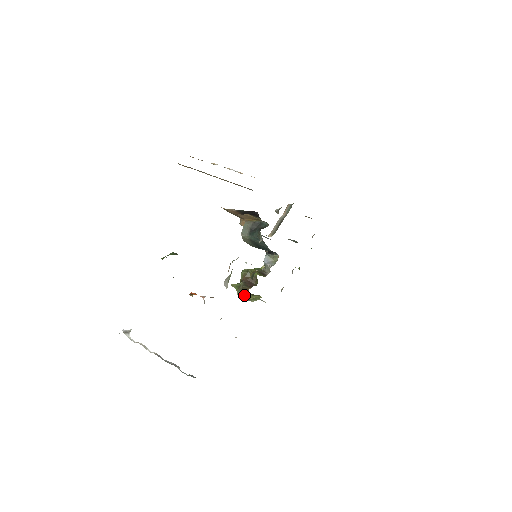
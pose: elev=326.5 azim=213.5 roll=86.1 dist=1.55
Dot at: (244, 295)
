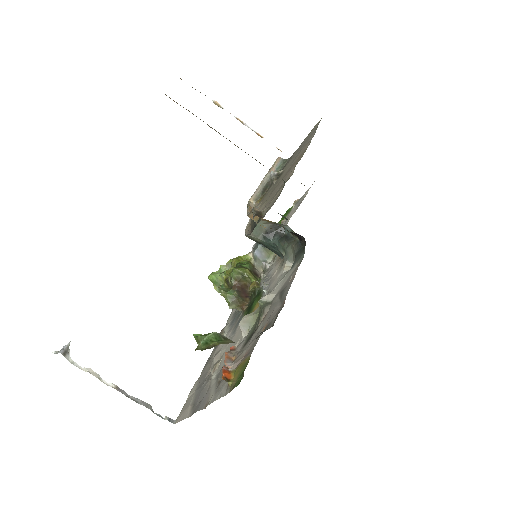
Dot at: (237, 309)
